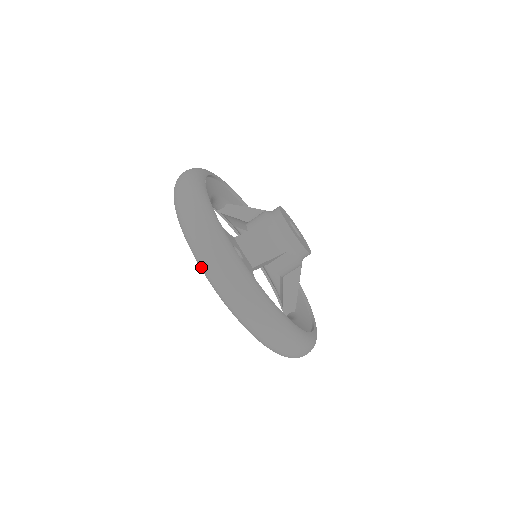
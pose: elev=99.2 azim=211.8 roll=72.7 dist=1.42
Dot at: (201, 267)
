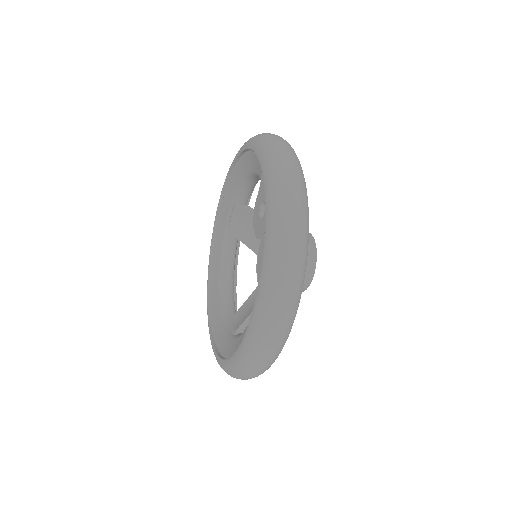
Dot at: (273, 189)
